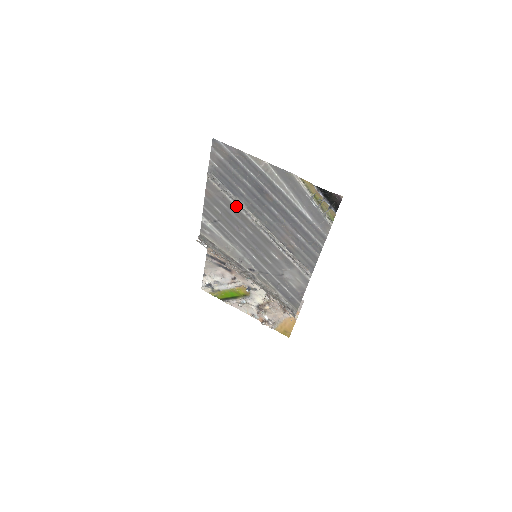
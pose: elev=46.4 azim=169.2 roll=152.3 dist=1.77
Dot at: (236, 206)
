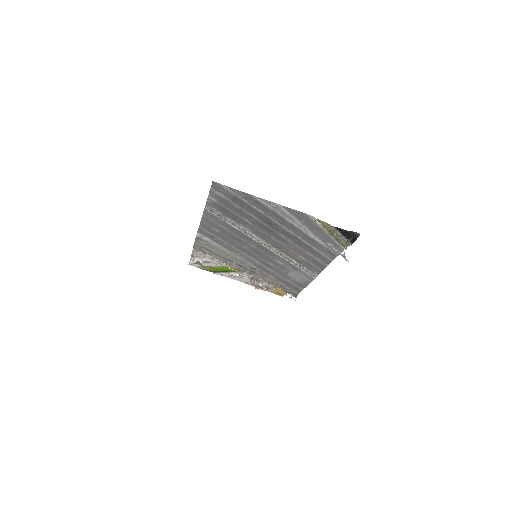
Dot at: (239, 230)
